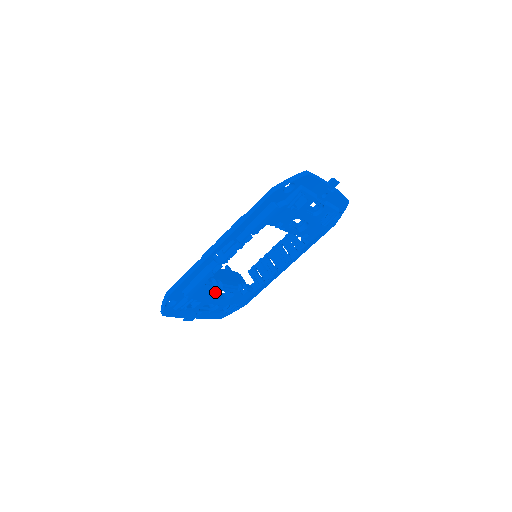
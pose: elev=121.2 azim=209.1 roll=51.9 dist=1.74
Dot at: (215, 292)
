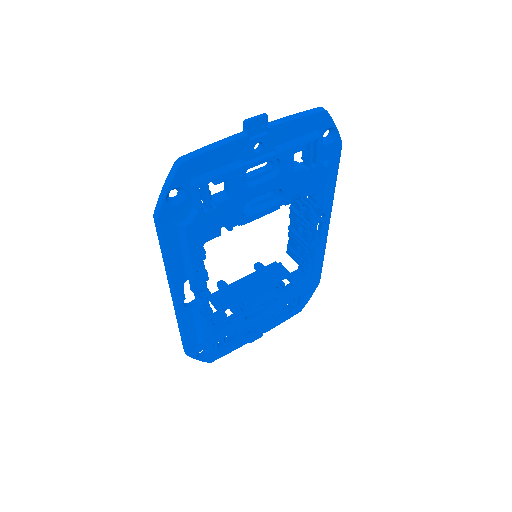
Dot at: (243, 316)
